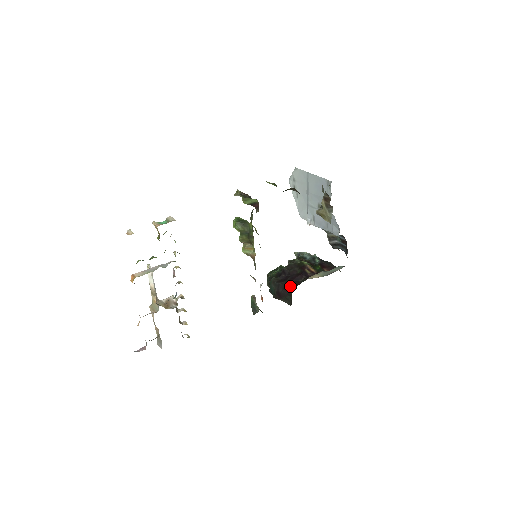
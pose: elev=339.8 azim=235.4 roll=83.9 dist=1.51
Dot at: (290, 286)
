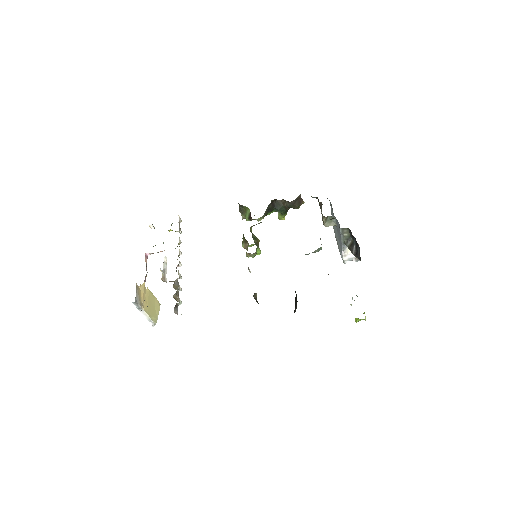
Dot at: occluded
